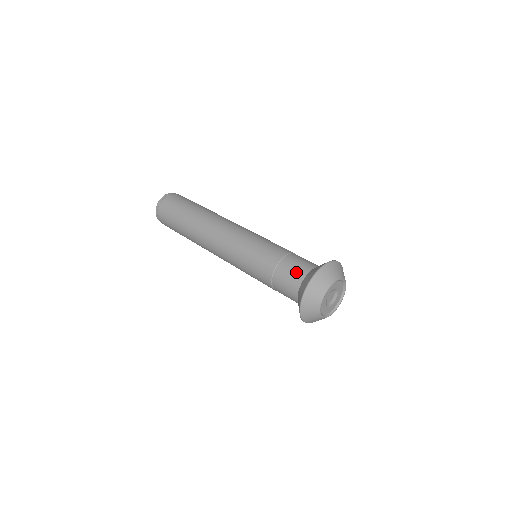
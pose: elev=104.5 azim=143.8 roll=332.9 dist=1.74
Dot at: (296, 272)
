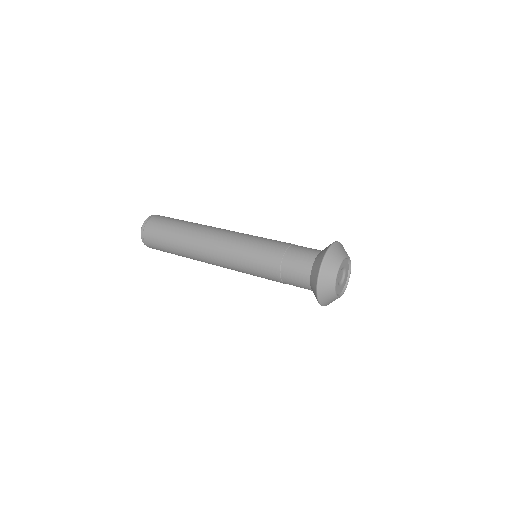
Dot at: (300, 278)
